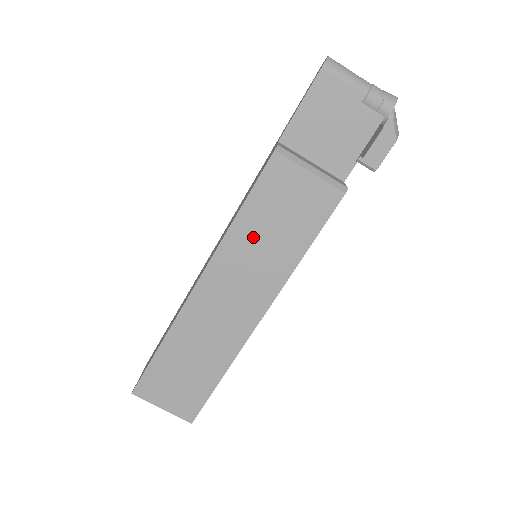
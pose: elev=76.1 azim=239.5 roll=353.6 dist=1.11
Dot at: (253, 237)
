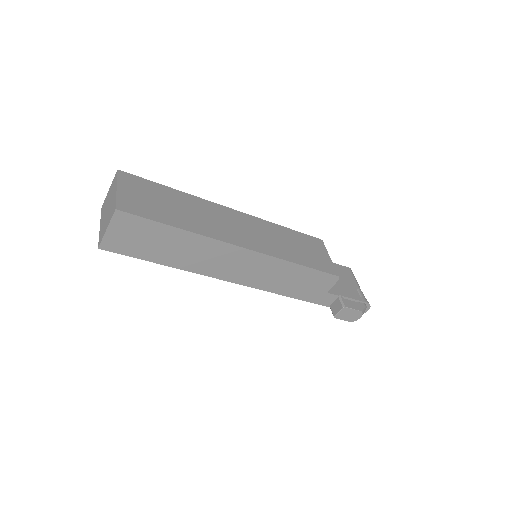
Dot at: (282, 236)
